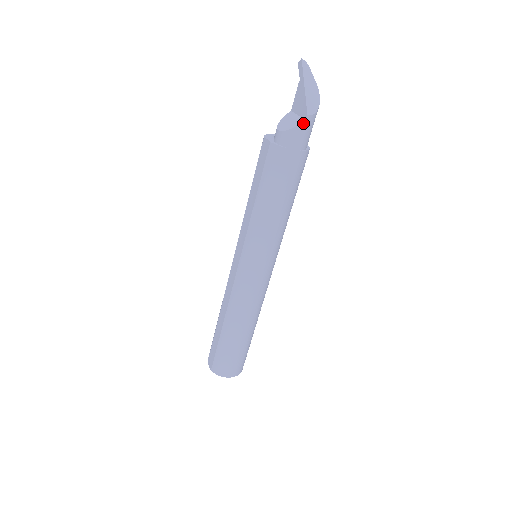
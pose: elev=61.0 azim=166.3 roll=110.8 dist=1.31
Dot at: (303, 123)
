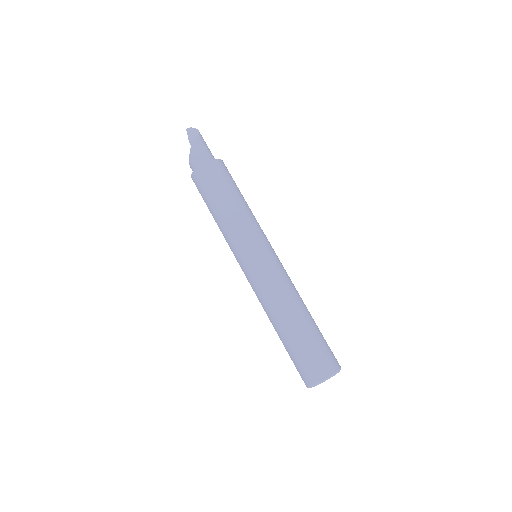
Dot at: (191, 149)
